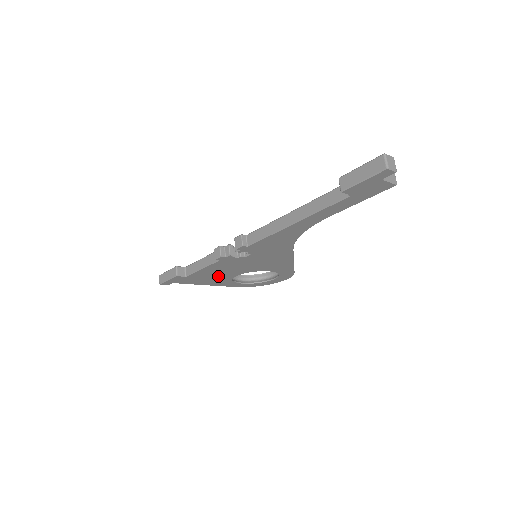
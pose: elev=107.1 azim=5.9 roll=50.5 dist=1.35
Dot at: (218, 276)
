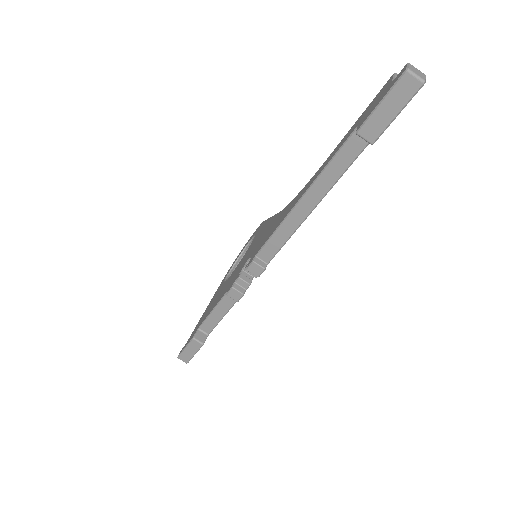
Dot at: occluded
